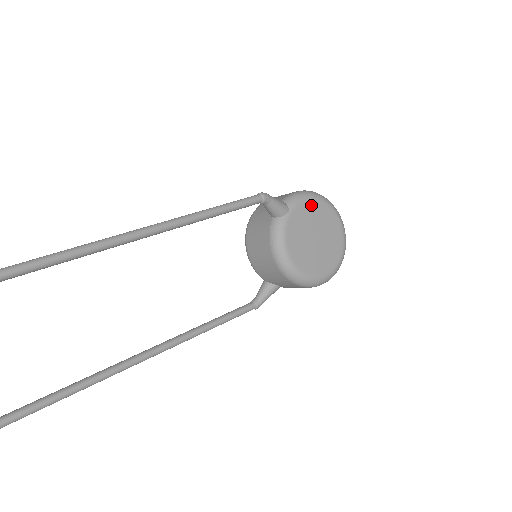
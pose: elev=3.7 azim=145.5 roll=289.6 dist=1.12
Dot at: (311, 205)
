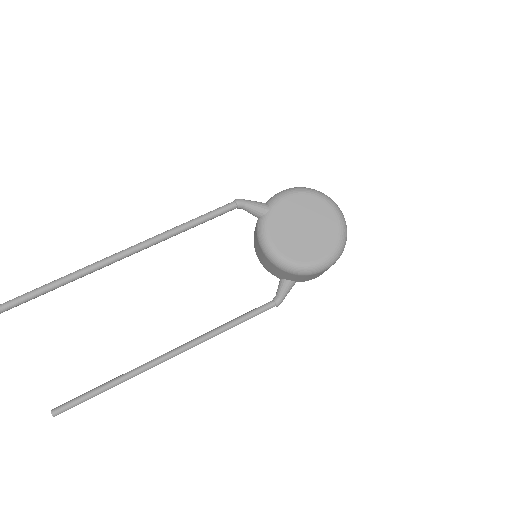
Dot at: (294, 199)
